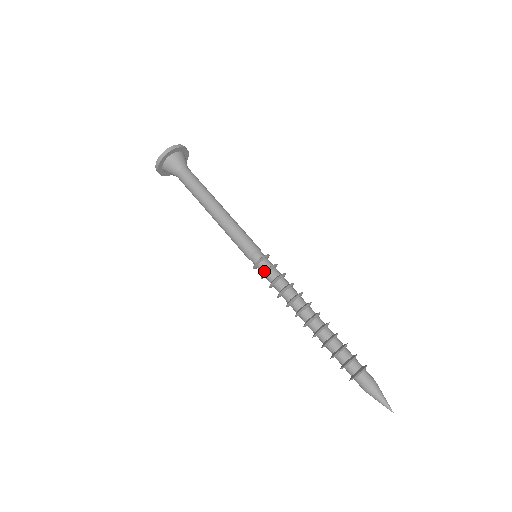
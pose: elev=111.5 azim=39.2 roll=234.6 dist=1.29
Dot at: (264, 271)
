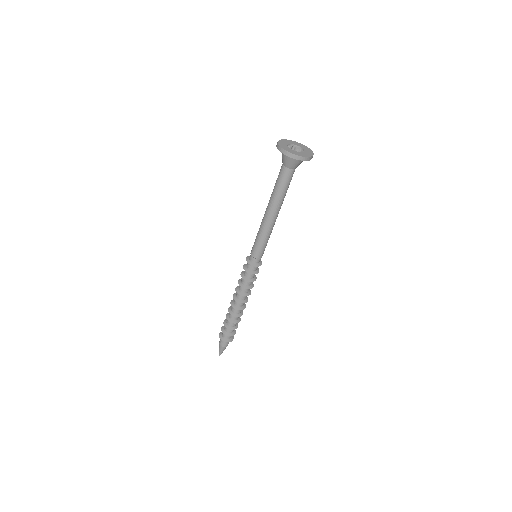
Dot at: (250, 272)
